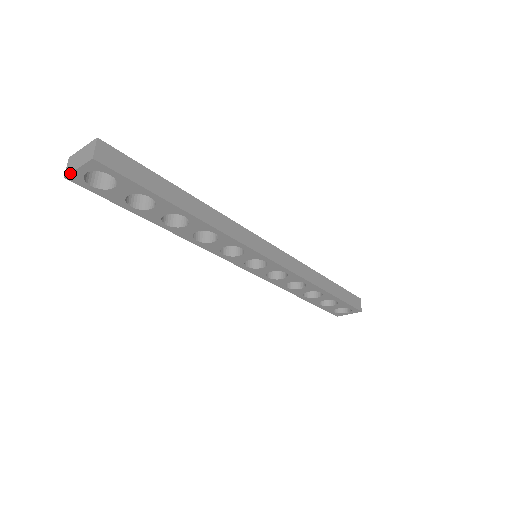
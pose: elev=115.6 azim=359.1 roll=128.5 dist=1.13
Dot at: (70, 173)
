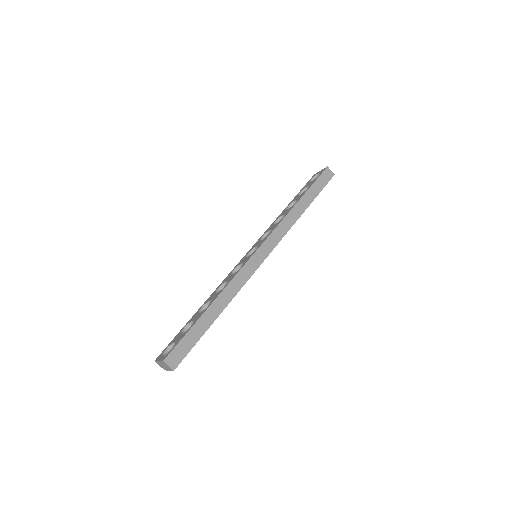
Dot at: occluded
